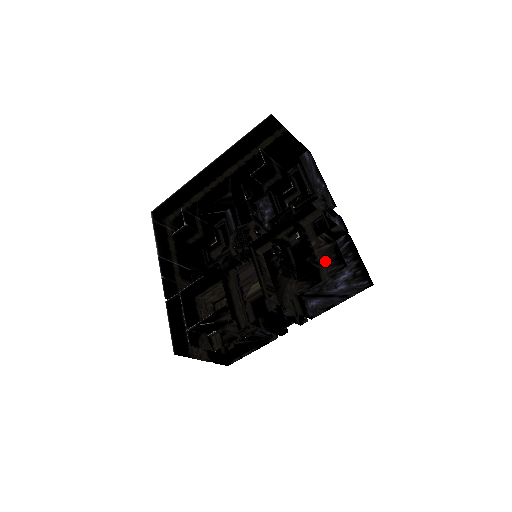
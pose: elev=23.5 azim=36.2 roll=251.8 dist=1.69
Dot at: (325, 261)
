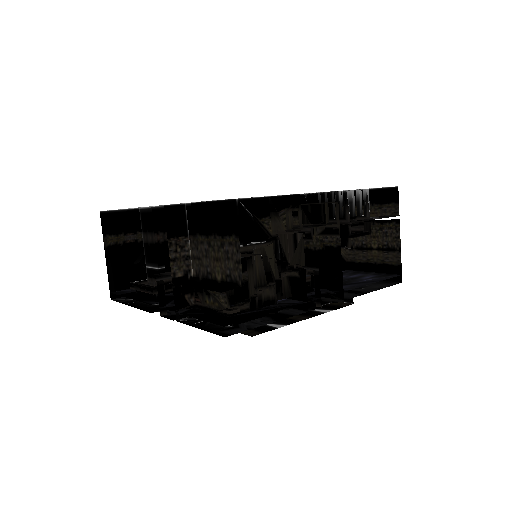
Dot at: occluded
